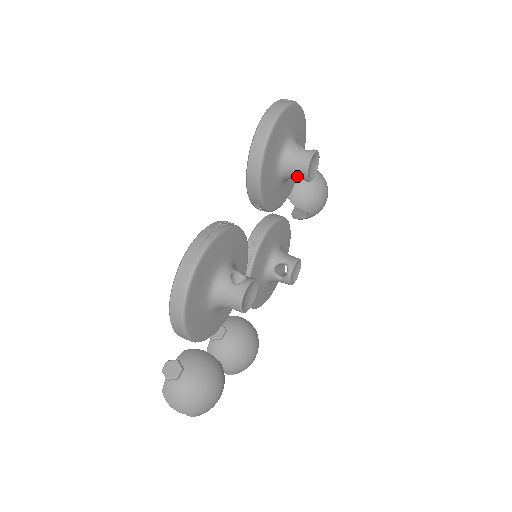
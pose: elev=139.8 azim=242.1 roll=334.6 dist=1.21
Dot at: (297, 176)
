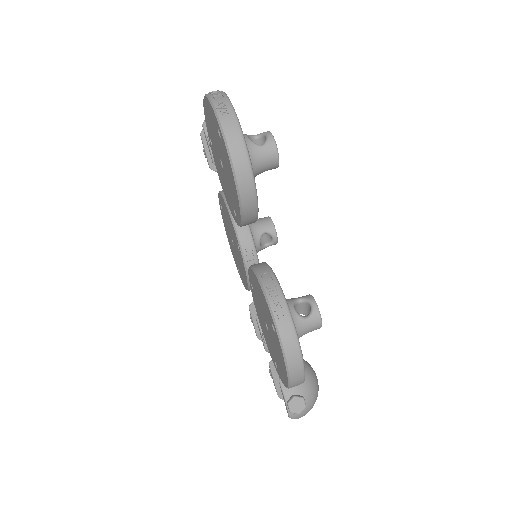
Dot at: occluded
